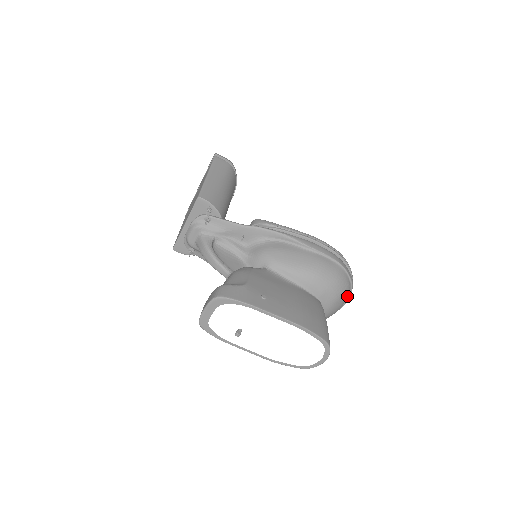
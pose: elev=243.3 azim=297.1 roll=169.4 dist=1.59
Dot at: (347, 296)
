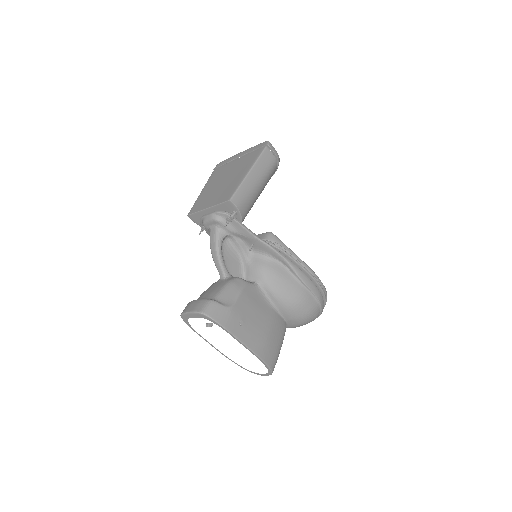
Dot at: occluded
